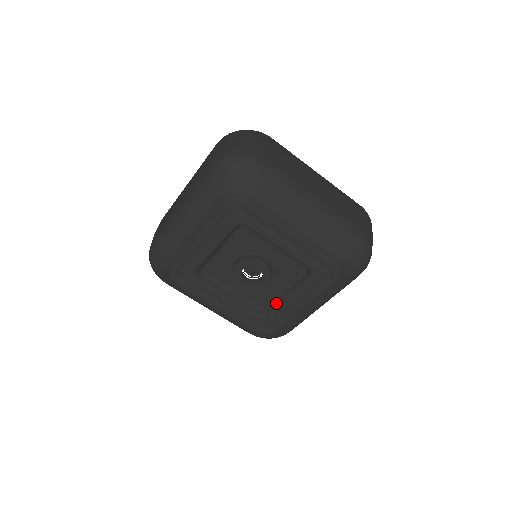
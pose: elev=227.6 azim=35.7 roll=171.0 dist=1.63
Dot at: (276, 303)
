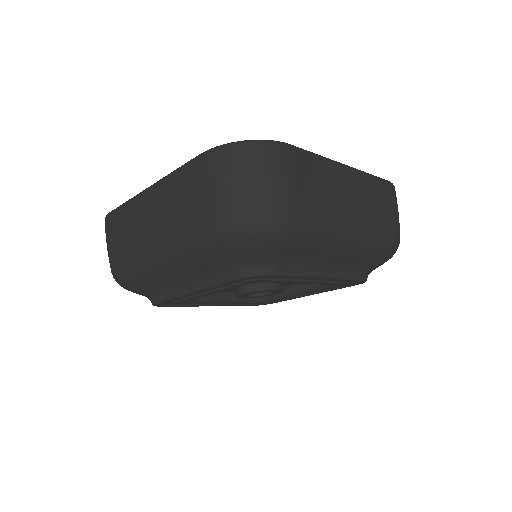
Dot at: (280, 293)
